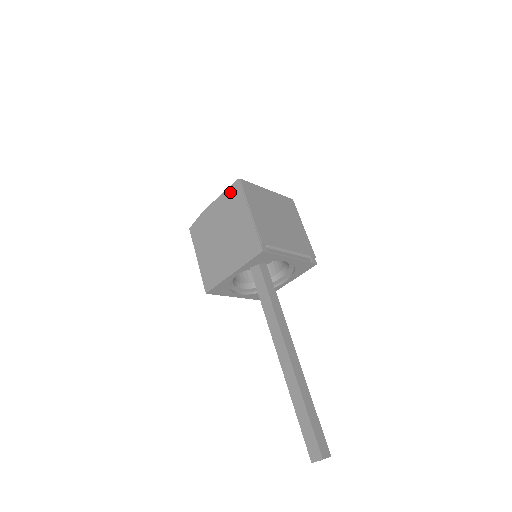
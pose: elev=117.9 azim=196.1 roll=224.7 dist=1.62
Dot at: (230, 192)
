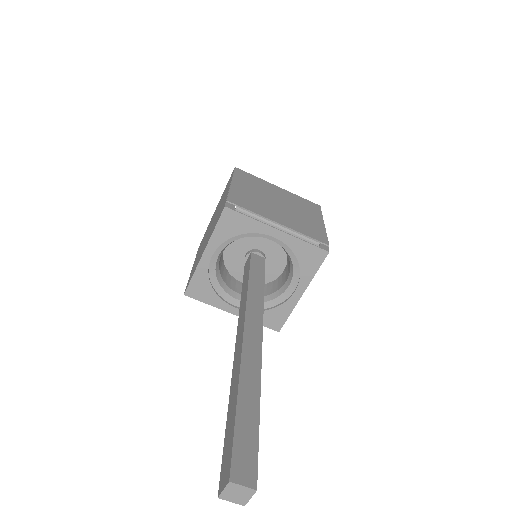
Dot at: occluded
